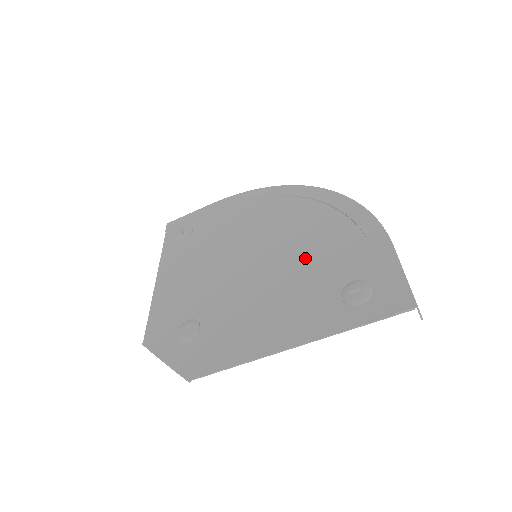
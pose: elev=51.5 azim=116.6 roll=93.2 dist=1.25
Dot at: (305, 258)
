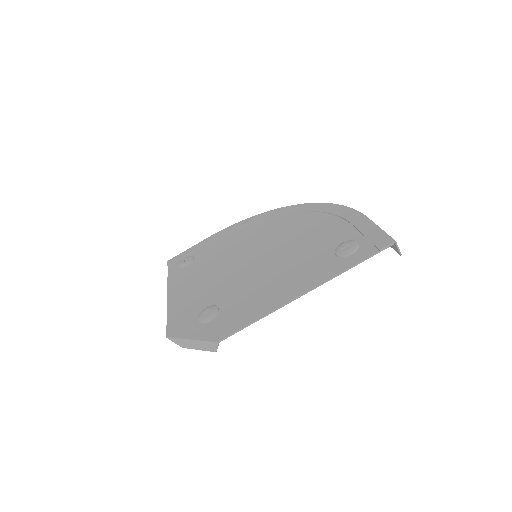
Dot at: (299, 244)
